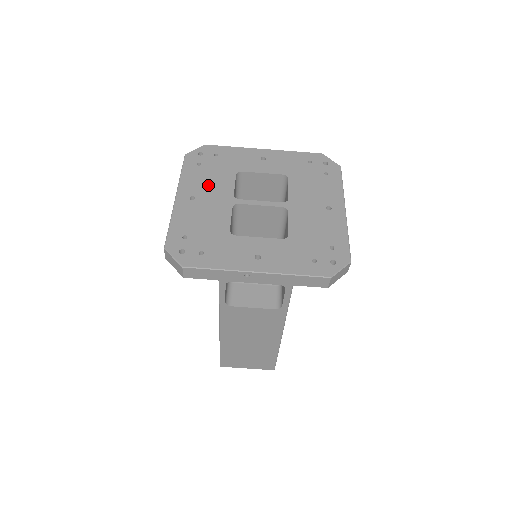
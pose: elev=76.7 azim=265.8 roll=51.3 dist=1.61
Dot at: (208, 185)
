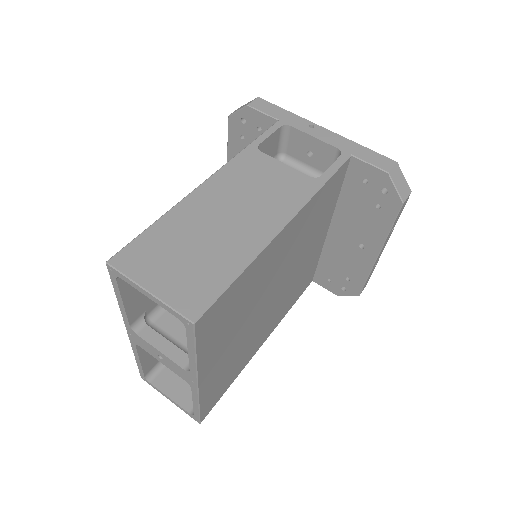
Dot at: occluded
